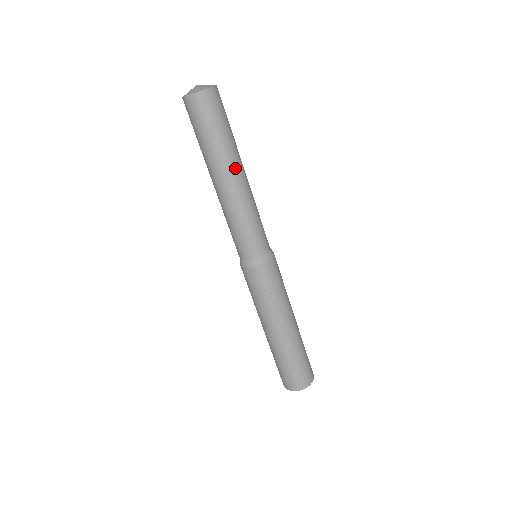
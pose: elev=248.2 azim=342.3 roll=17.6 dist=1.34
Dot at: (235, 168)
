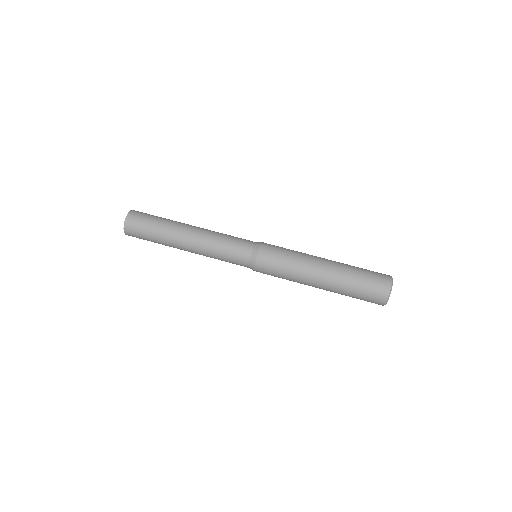
Dot at: (185, 225)
